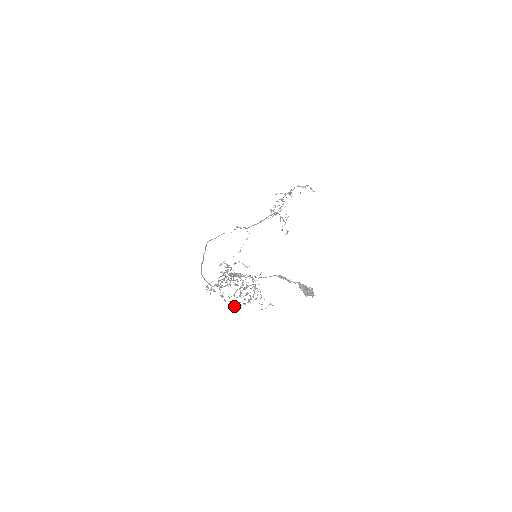
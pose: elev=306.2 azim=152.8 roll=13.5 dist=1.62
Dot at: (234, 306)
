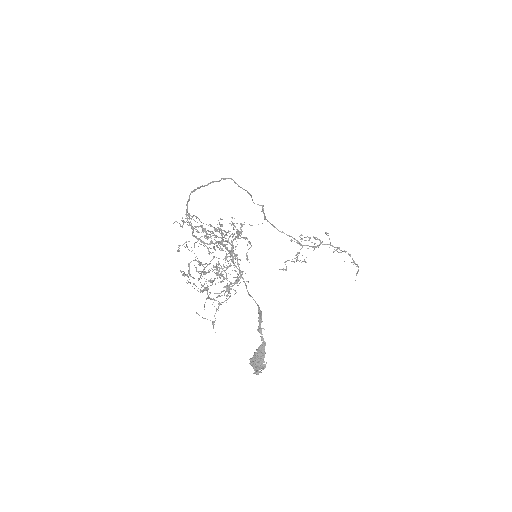
Dot at: (184, 273)
